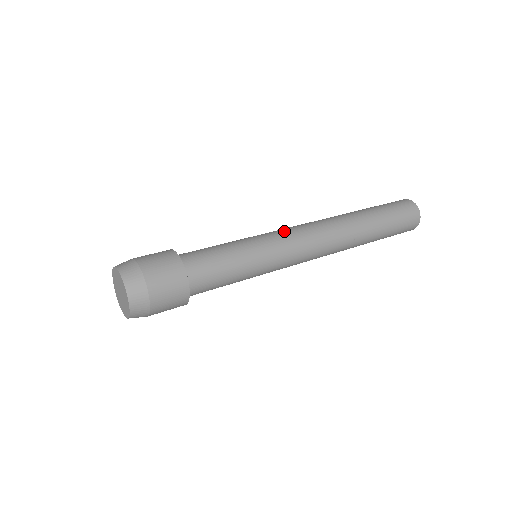
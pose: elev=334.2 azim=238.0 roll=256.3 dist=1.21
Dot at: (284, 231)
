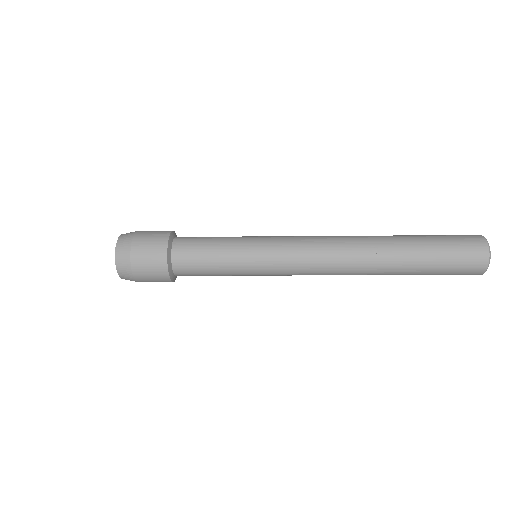
Dot at: occluded
